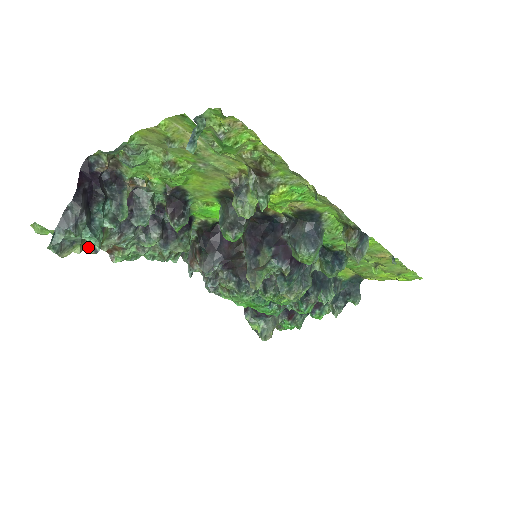
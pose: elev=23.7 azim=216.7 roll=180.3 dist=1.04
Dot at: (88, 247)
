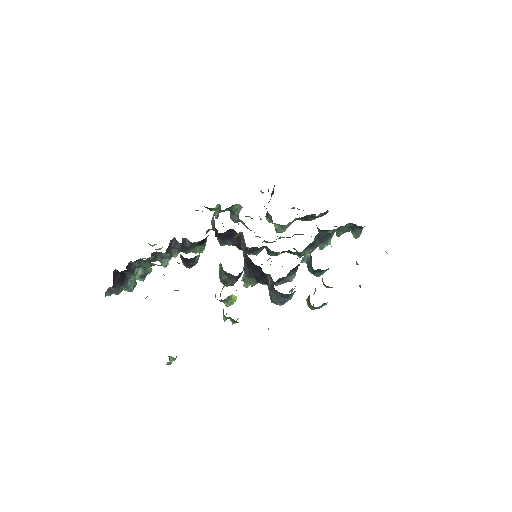
Dot at: occluded
